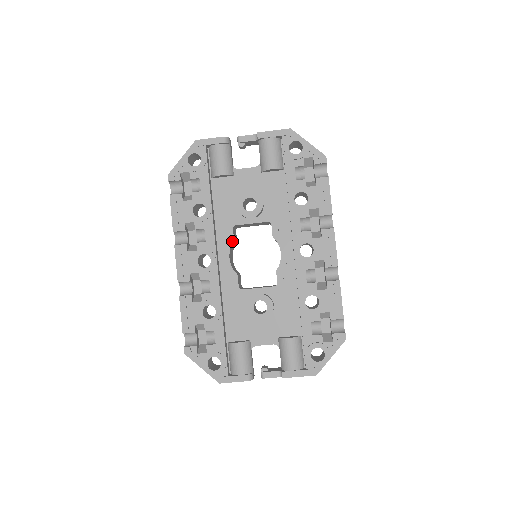
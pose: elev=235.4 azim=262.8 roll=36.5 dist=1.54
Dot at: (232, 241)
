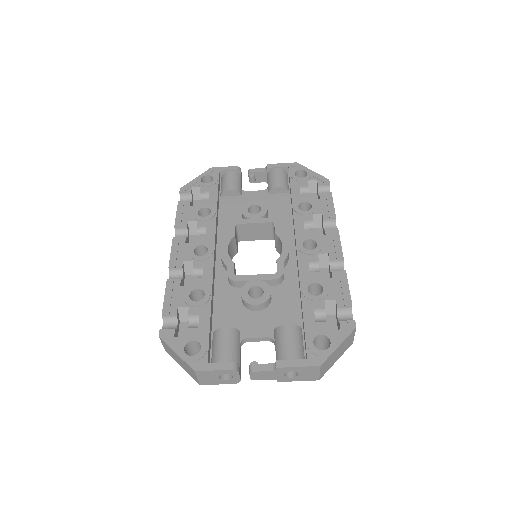
Dot at: (233, 236)
